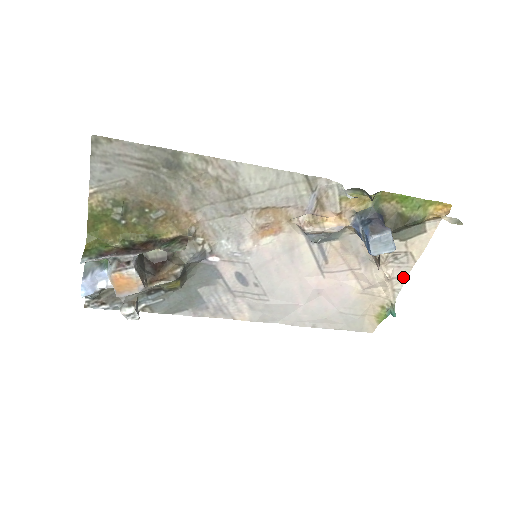
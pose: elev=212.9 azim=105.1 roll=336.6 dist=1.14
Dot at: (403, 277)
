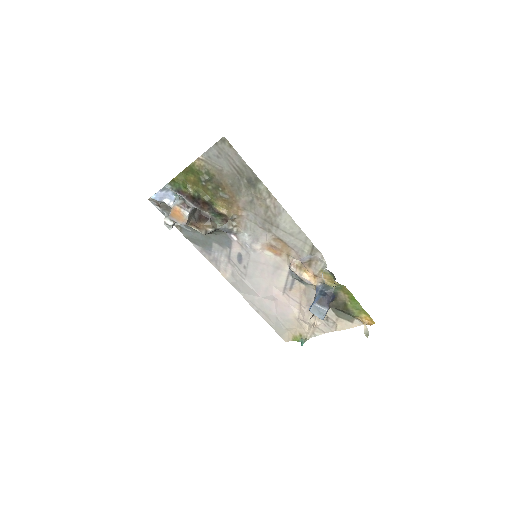
Dot at: (323, 331)
